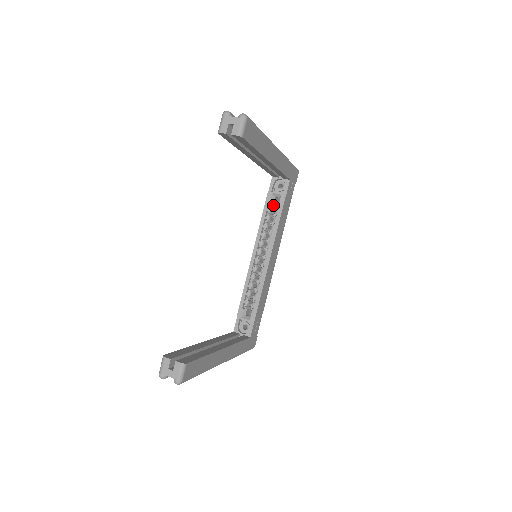
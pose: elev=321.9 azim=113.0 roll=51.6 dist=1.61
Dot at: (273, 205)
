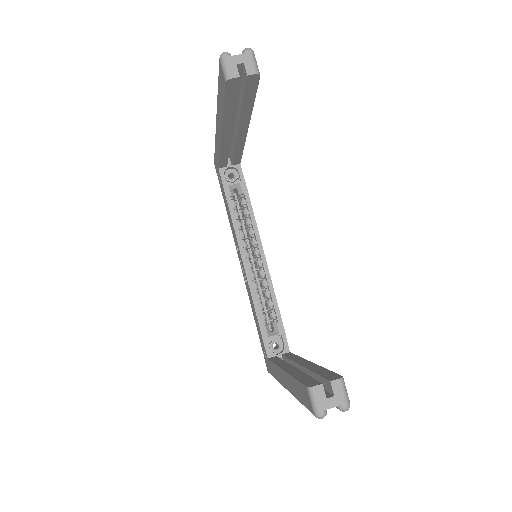
Dot at: (234, 199)
